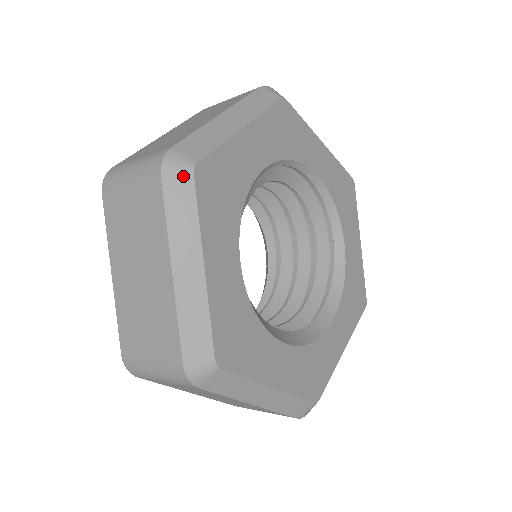
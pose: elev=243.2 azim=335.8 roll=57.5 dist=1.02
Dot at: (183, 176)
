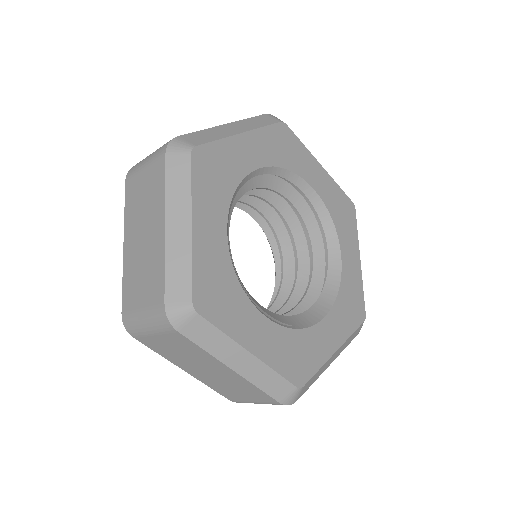
Dot at: (191, 320)
